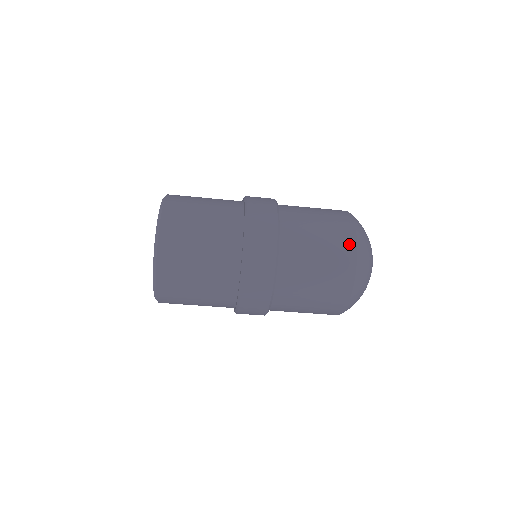
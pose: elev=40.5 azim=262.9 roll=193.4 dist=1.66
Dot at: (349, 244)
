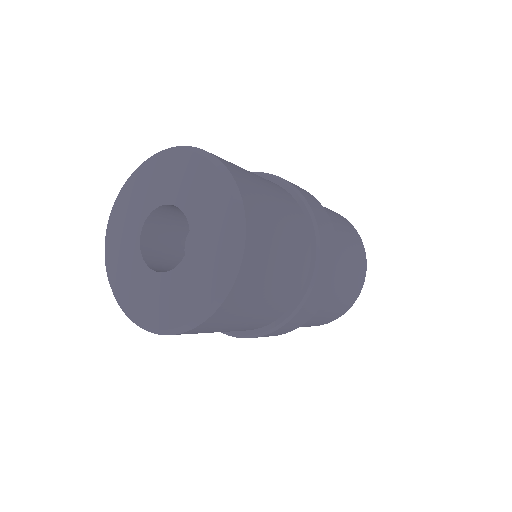
Dot at: (358, 238)
